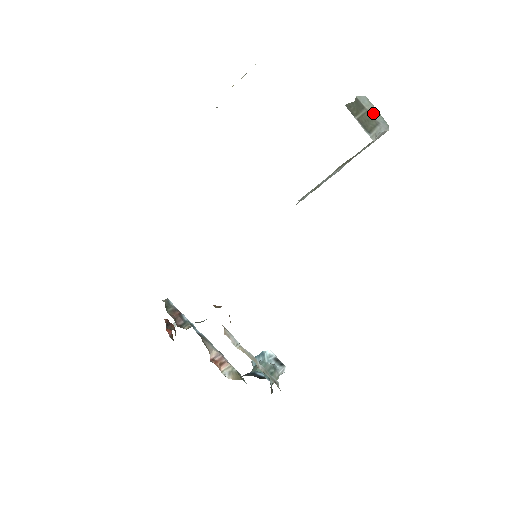
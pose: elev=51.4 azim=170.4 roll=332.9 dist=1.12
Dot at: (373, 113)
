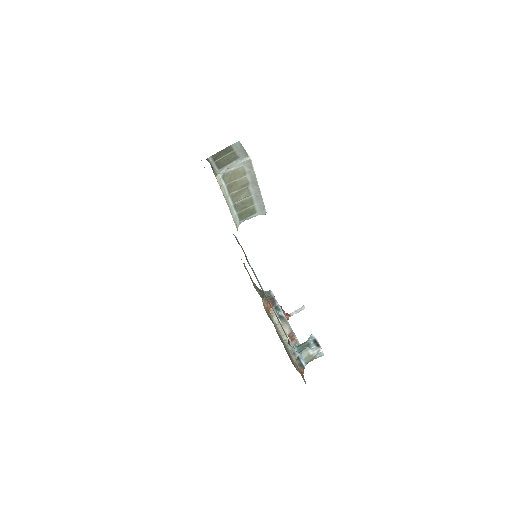
Dot at: (239, 152)
